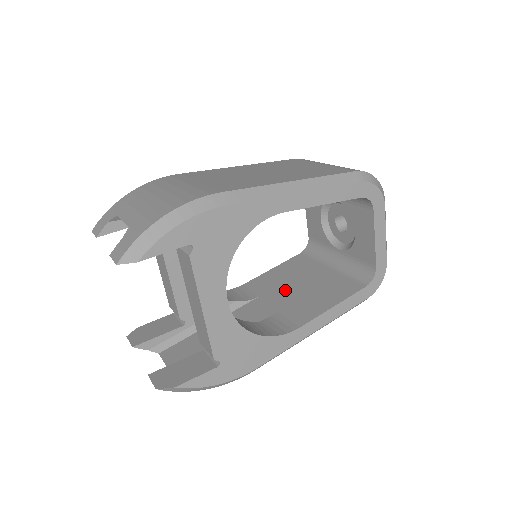
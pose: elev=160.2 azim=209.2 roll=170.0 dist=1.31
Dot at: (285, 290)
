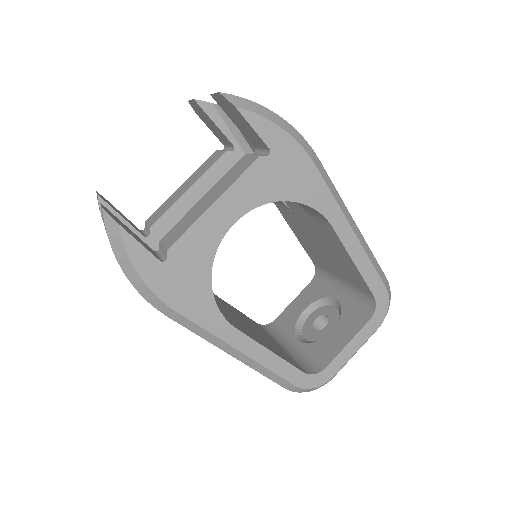
Dot at: (235, 315)
